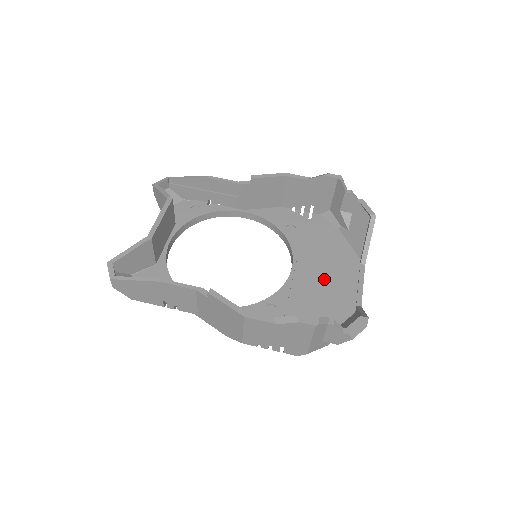
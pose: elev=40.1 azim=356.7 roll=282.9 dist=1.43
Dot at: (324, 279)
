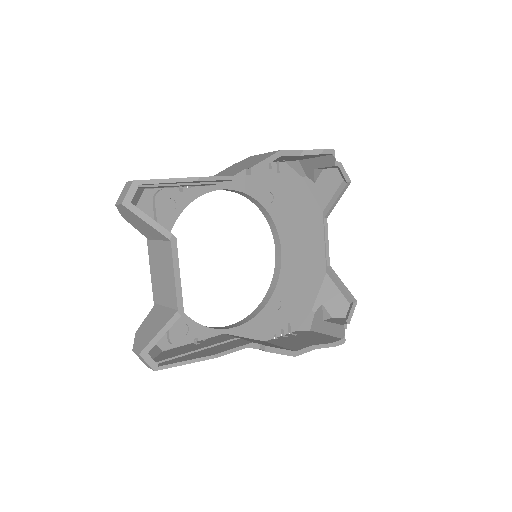
Dot at: (303, 248)
